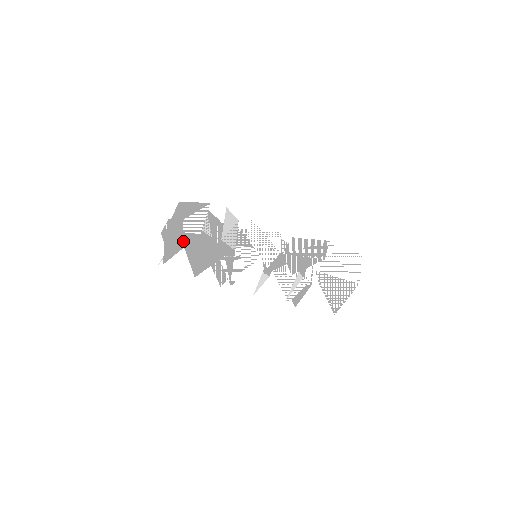
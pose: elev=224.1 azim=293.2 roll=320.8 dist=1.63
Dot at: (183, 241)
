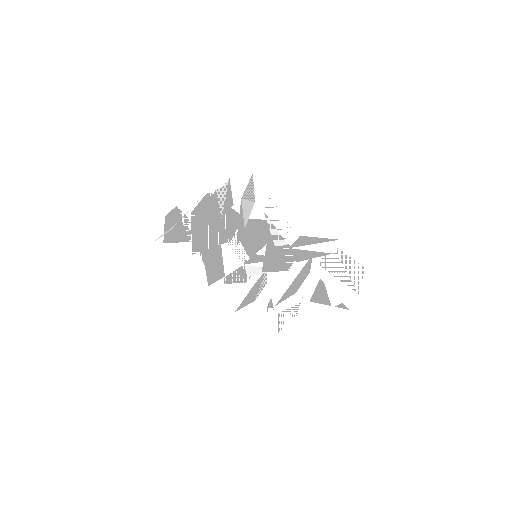
Dot at: (203, 191)
